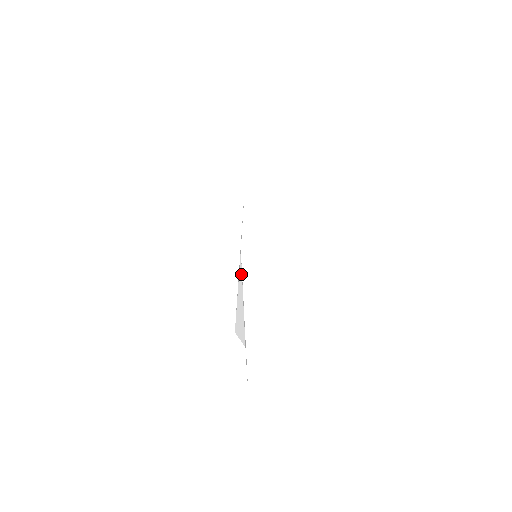
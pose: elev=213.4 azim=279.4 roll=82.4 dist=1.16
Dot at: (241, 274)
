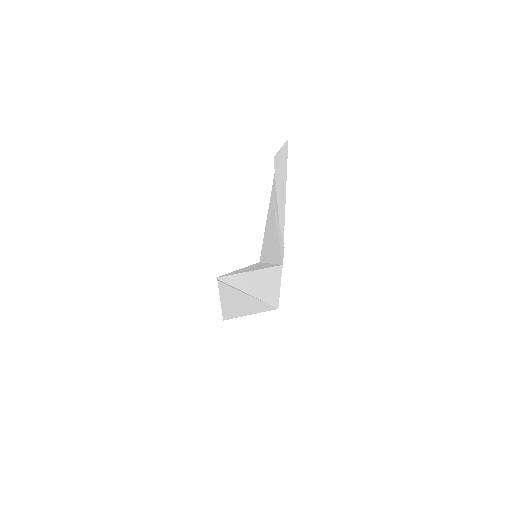
Dot at: (263, 302)
